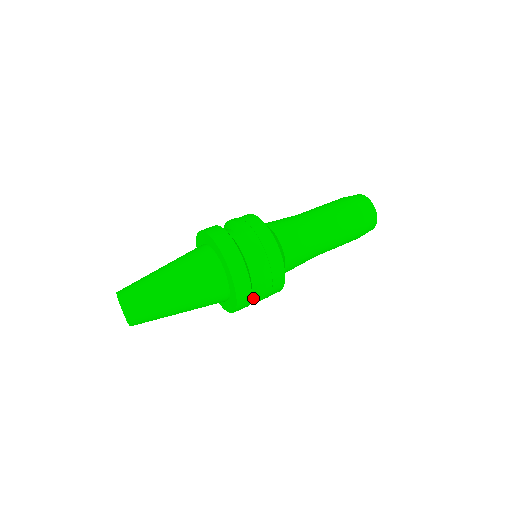
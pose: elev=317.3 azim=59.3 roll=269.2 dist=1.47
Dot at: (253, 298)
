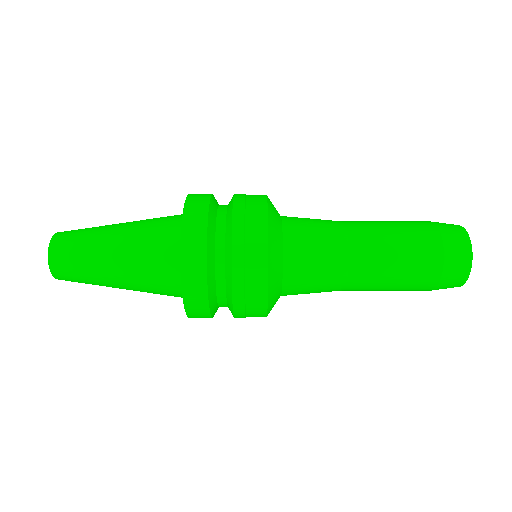
Dot at: occluded
